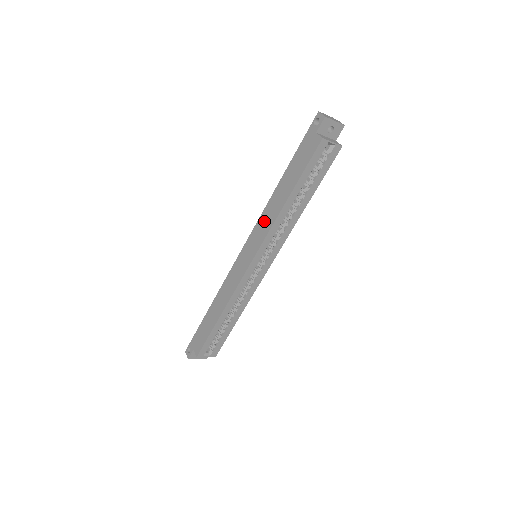
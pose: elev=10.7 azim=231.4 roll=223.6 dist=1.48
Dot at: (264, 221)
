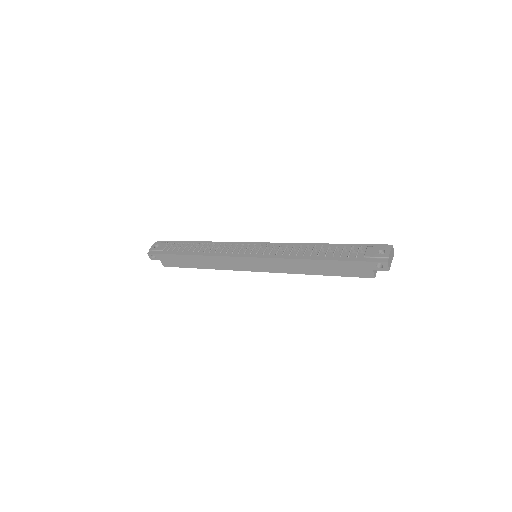
Dot at: (284, 265)
